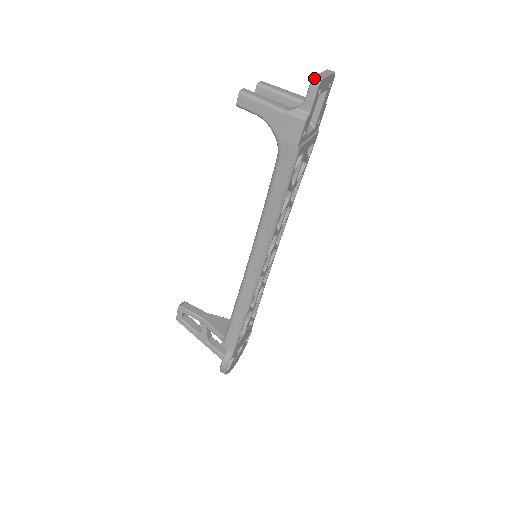
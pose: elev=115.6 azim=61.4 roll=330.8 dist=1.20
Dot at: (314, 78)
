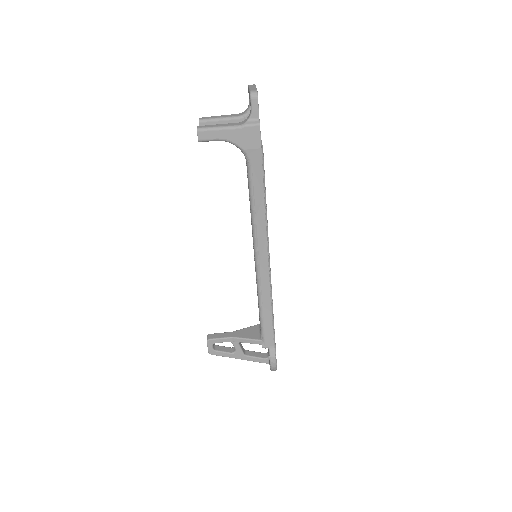
Dot at: (251, 92)
